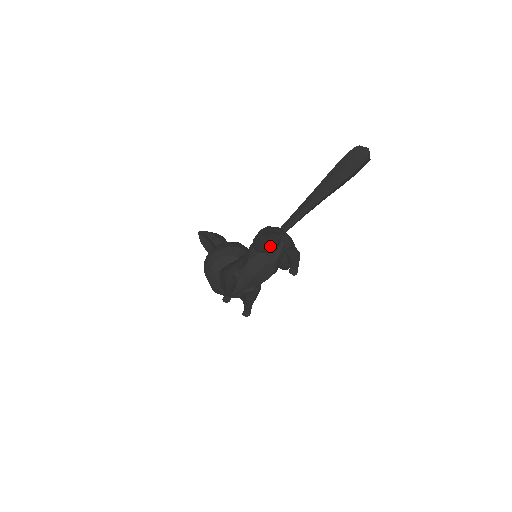
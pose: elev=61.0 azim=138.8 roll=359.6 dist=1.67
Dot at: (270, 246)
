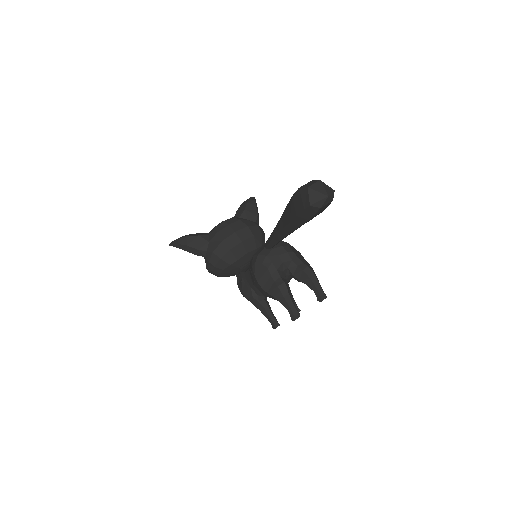
Dot at: (290, 313)
